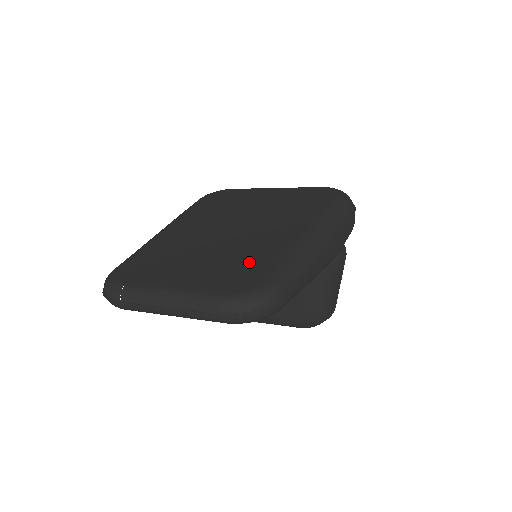
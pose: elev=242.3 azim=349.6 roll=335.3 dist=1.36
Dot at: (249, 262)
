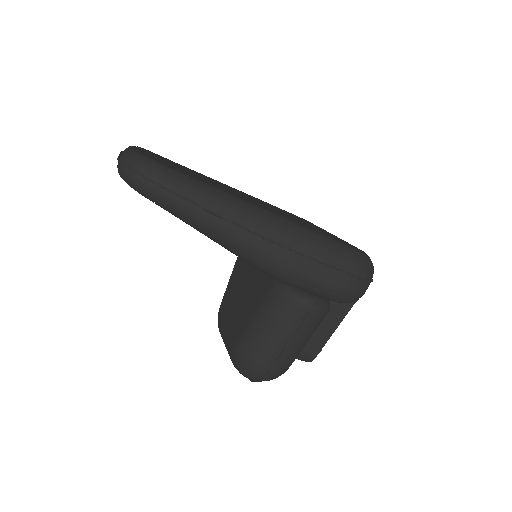
Dot at: (193, 175)
